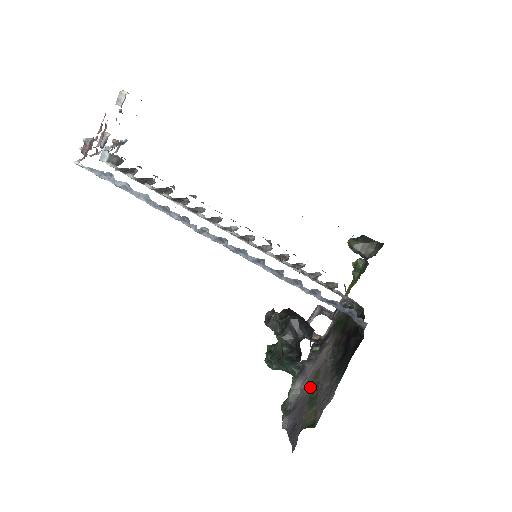
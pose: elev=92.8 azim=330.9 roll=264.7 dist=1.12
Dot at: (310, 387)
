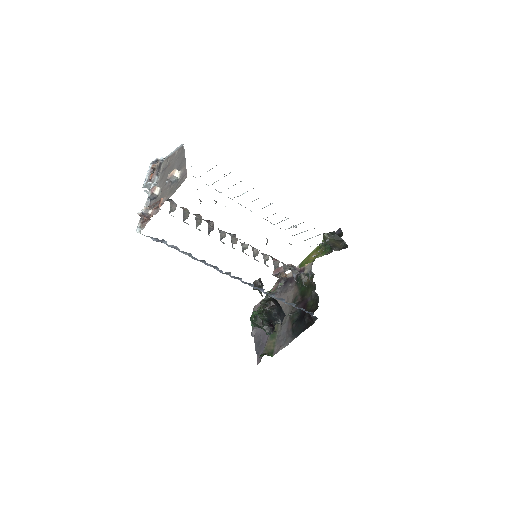
Dot at: occluded
